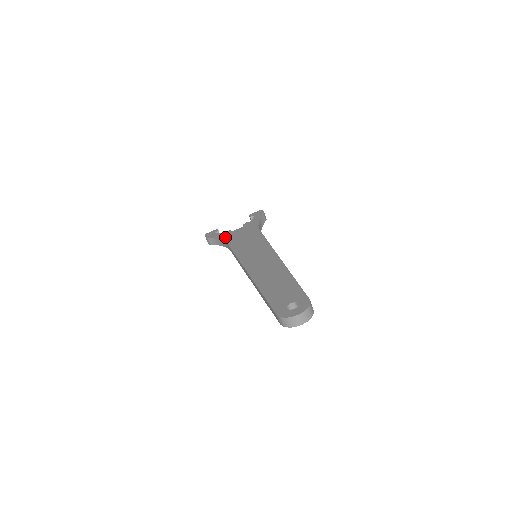
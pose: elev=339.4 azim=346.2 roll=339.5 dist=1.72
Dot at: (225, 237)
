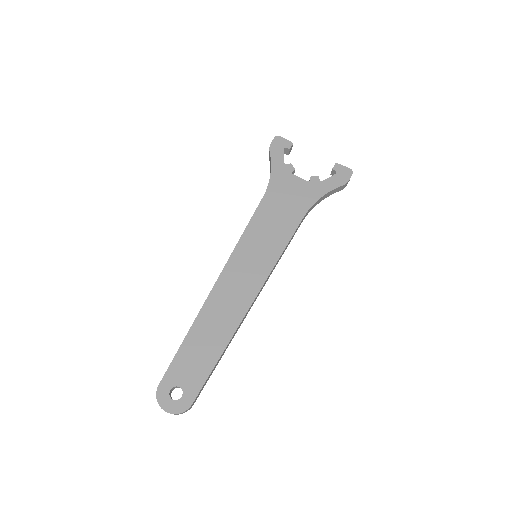
Dot at: (277, 177)
